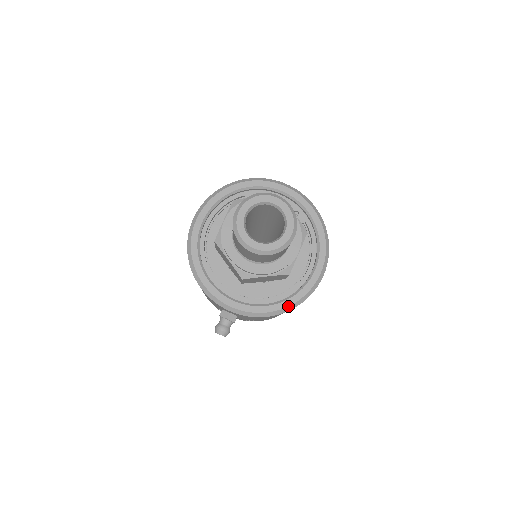
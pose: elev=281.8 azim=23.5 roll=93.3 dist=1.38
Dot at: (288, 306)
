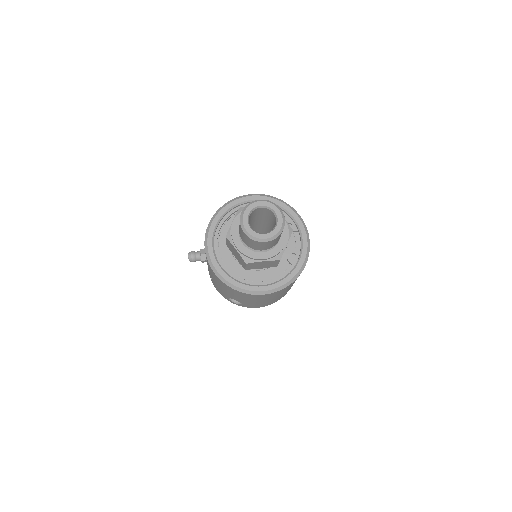
Dot at: (229, 282)
